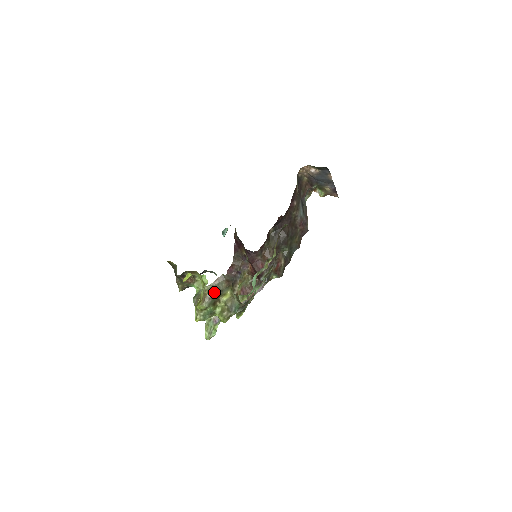
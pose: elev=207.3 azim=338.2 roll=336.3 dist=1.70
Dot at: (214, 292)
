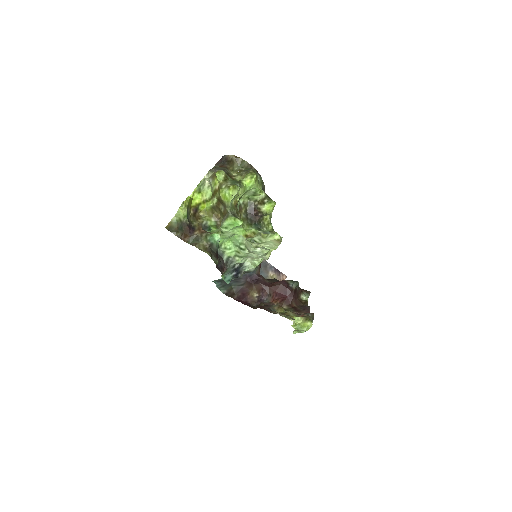
Dot at: occluded
